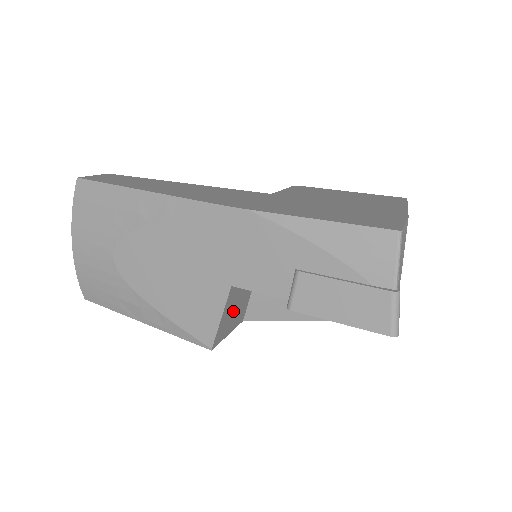
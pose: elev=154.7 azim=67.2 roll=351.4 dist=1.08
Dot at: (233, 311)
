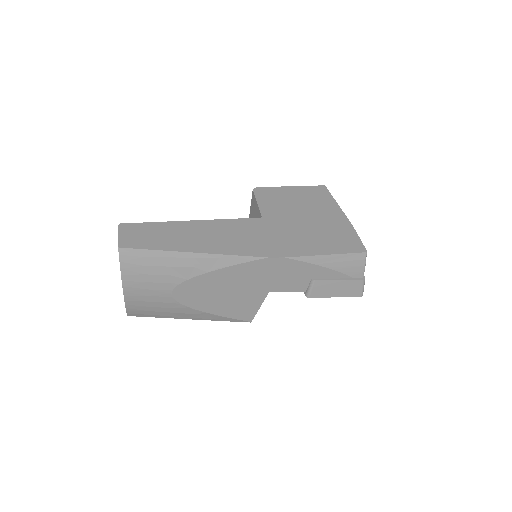
Dot at: occluded
